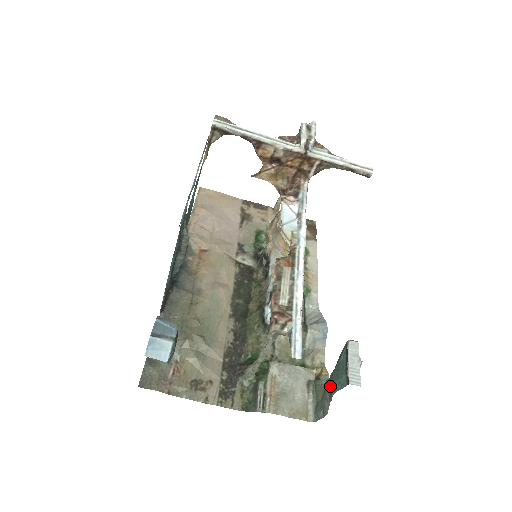
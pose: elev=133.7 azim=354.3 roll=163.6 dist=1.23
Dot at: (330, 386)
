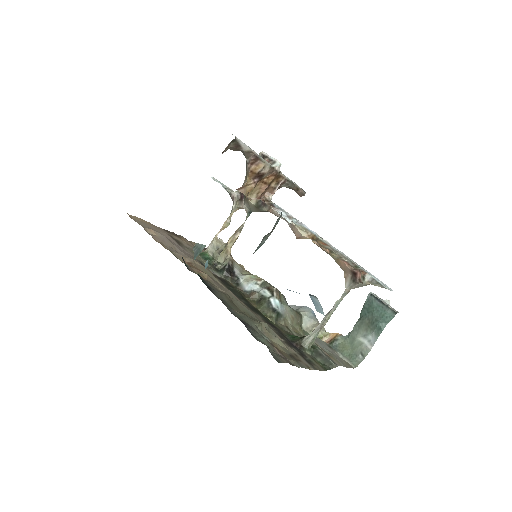
Dot at: (379, 324)
